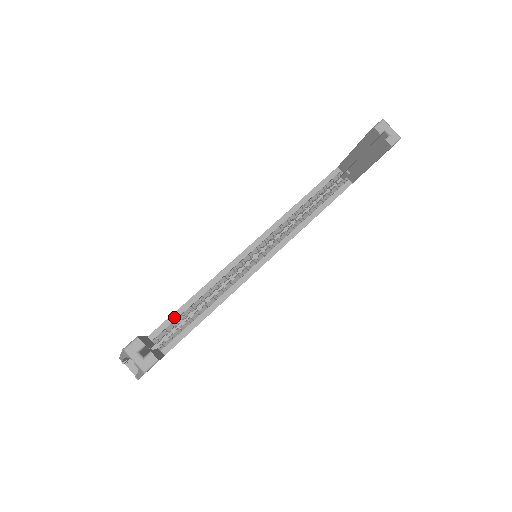
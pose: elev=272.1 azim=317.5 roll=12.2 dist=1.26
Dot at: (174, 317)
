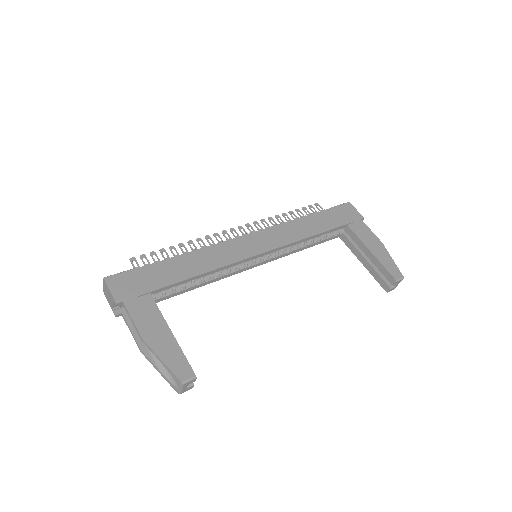
Dot at: (178, 284)
